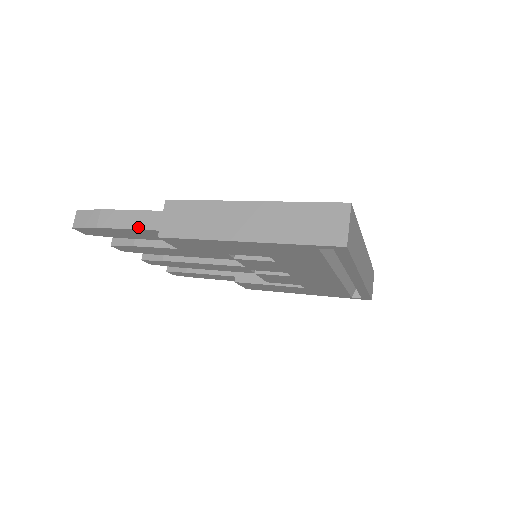
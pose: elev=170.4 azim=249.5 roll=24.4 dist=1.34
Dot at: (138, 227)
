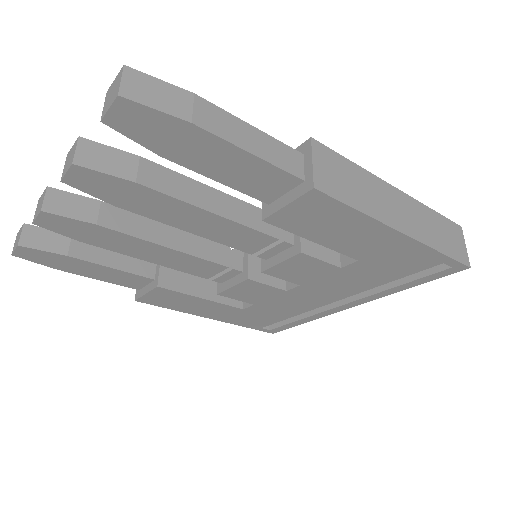
Dot at: (268, 158)
